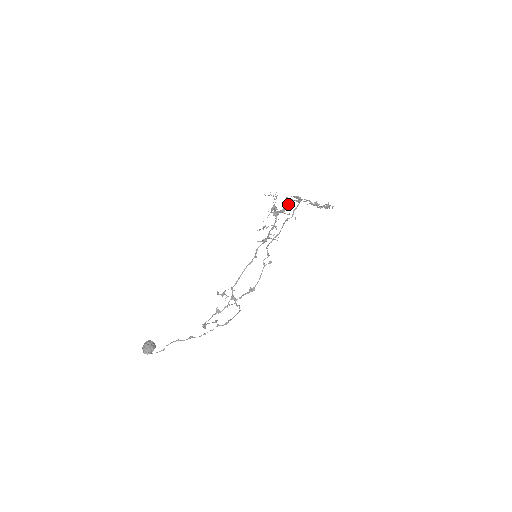
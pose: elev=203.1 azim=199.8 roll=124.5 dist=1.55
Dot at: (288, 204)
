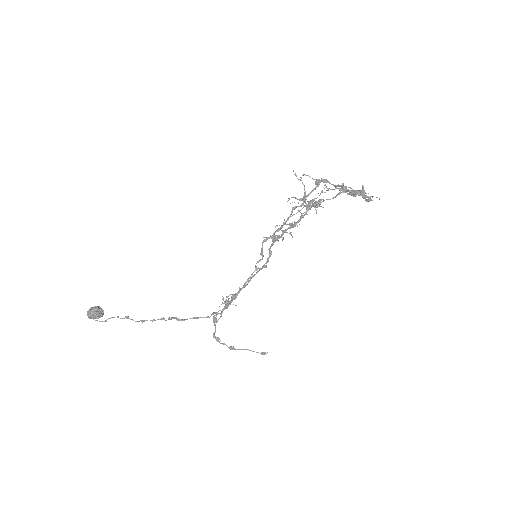
Dot at: (334, 197)
